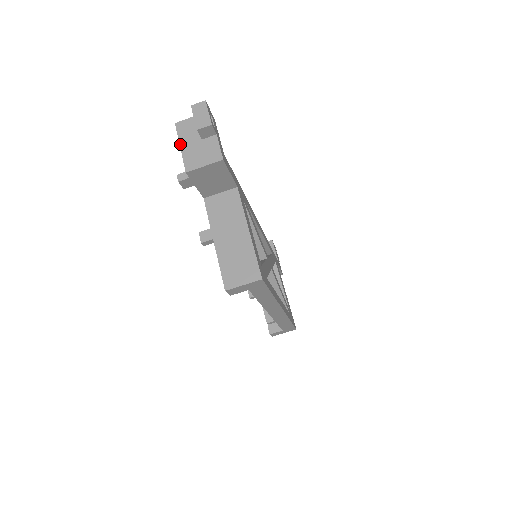
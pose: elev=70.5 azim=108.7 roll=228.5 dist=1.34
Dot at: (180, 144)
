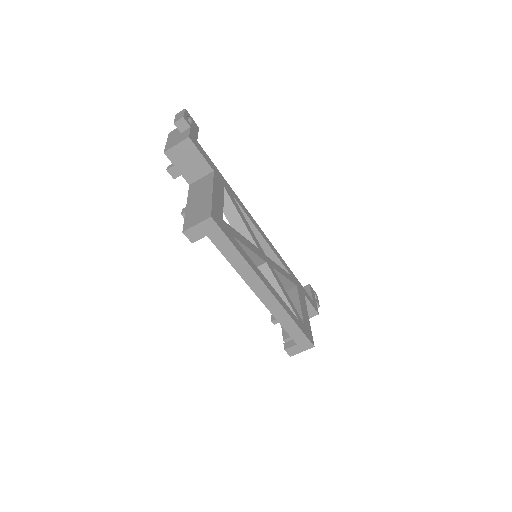
Dot at: (167, 141)
